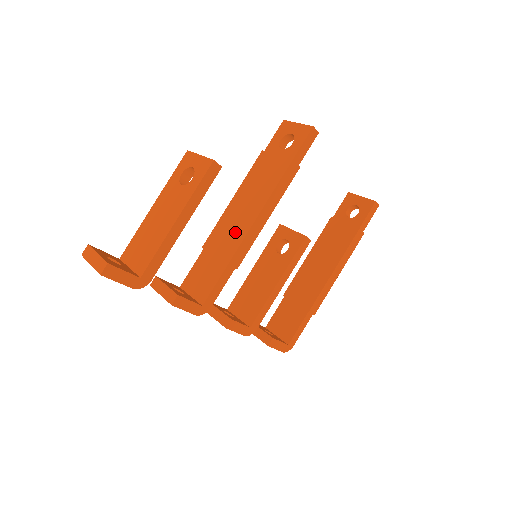
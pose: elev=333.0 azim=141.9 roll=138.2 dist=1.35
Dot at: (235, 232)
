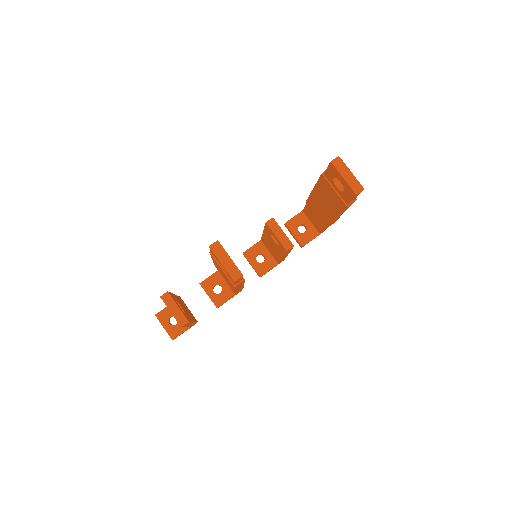
Dot at: (228, 283)
